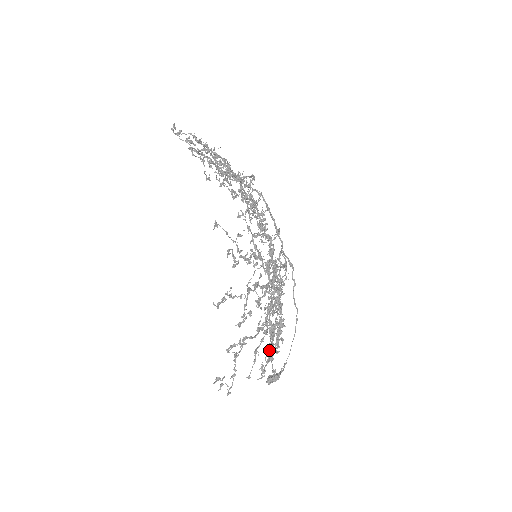
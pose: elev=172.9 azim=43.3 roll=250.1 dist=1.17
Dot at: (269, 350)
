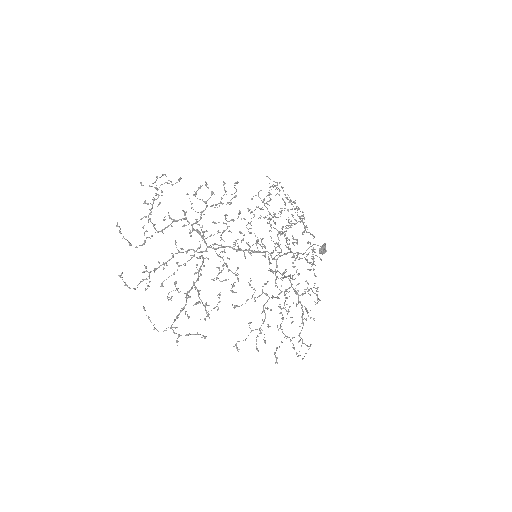
Dot at: occluded
